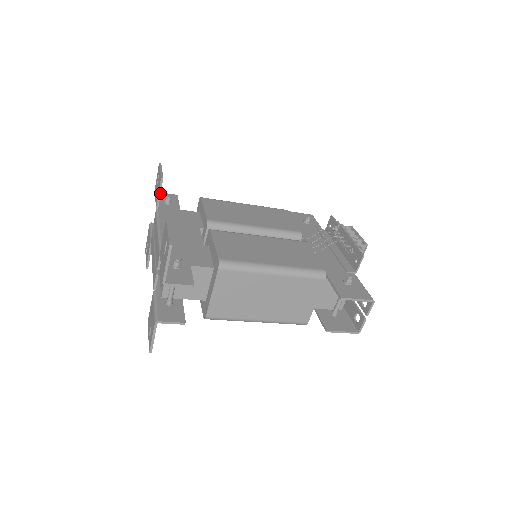
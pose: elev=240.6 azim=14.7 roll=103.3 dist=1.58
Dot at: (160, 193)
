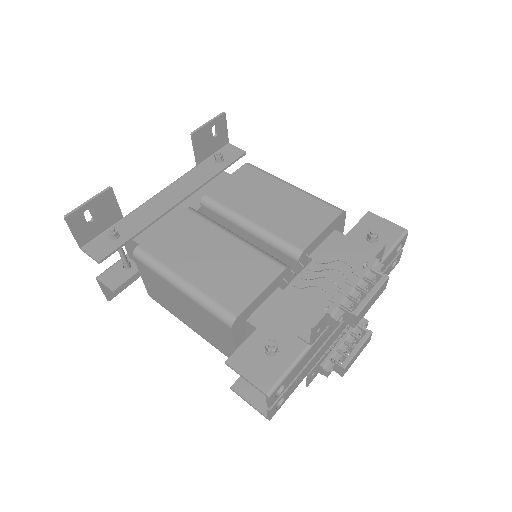
Dot at: (194, 149)
